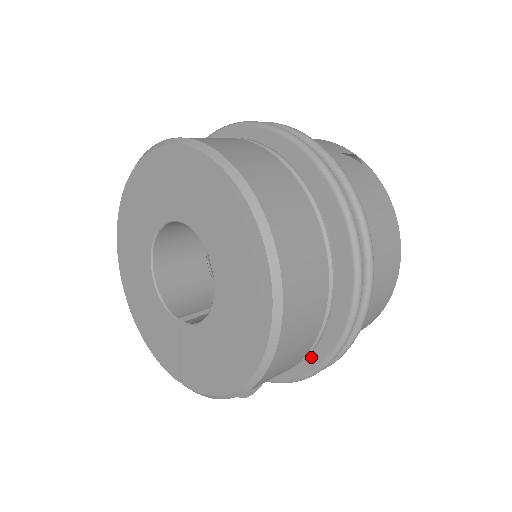
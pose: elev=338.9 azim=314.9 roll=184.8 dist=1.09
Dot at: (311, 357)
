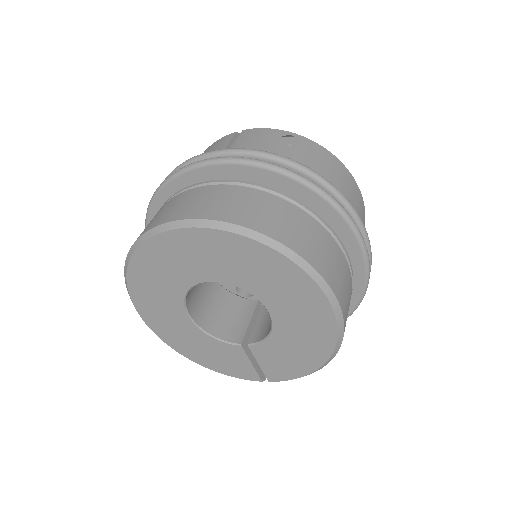
Dot at: occluded
